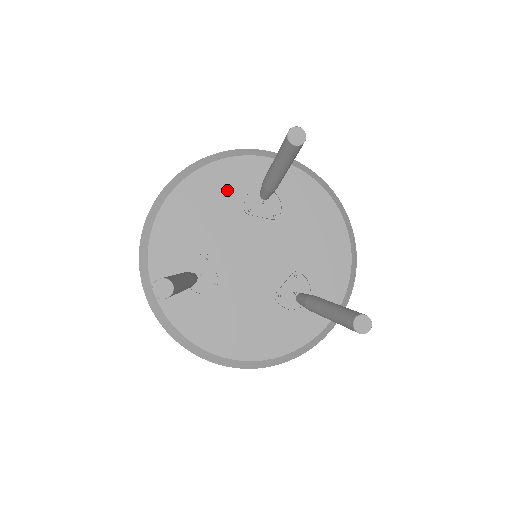
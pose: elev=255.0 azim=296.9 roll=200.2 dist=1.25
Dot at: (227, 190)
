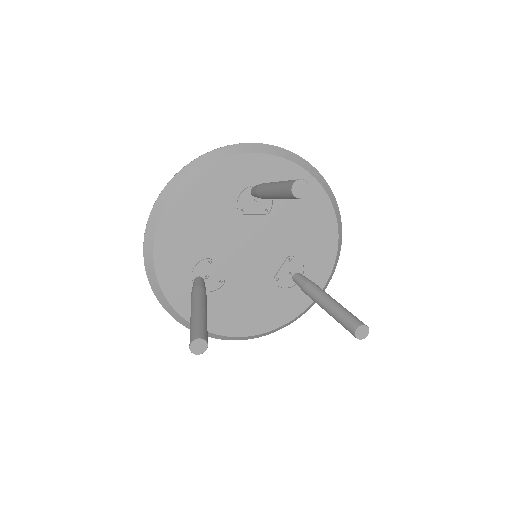
Dot at: (219, 194)
